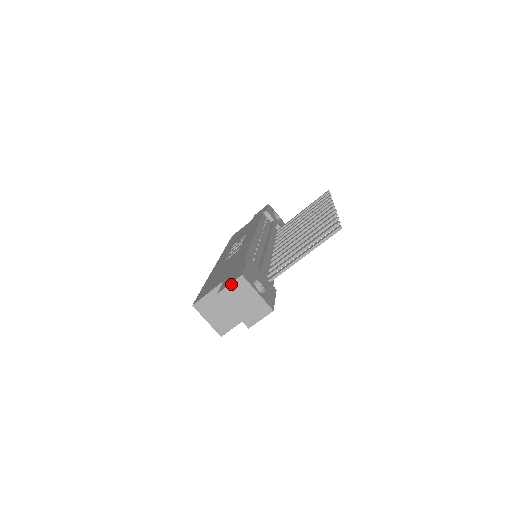
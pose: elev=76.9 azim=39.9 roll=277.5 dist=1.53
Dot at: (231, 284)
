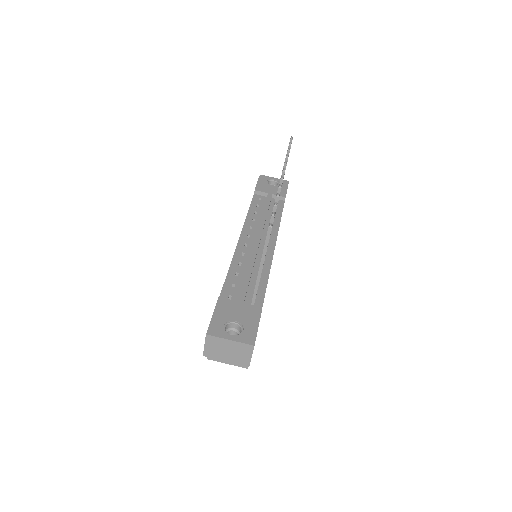
Dot at: (205, 345)
